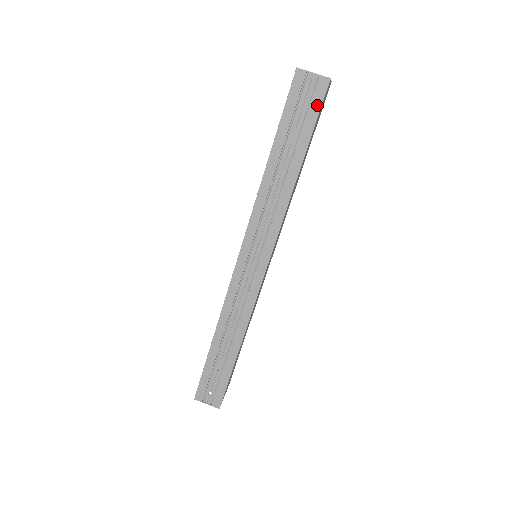
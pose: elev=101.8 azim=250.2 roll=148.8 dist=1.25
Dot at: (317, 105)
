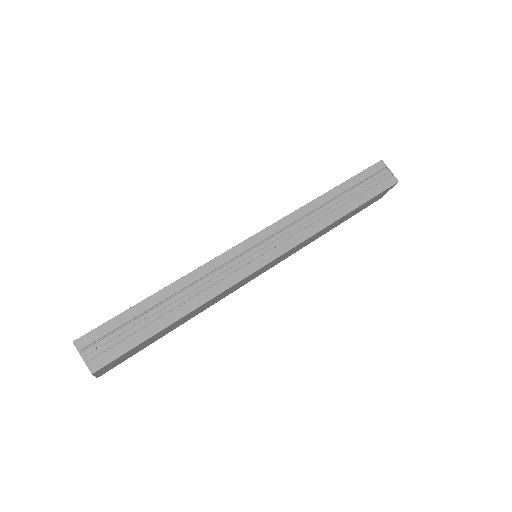
Dot at: (382, 188)
